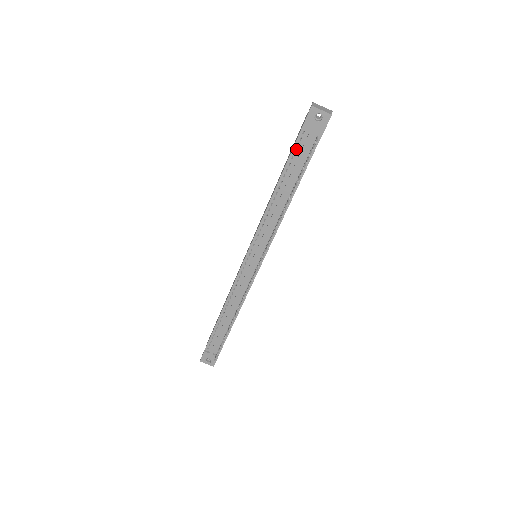
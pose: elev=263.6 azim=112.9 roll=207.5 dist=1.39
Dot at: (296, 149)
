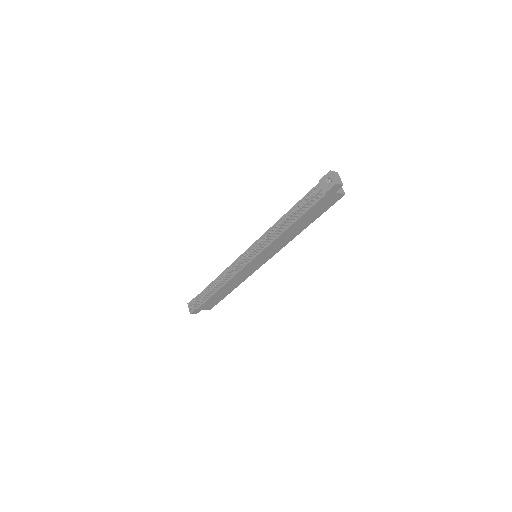
Dot at: (309, 194)
